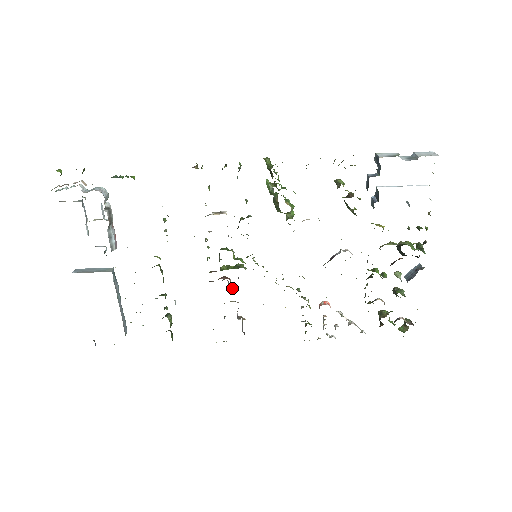
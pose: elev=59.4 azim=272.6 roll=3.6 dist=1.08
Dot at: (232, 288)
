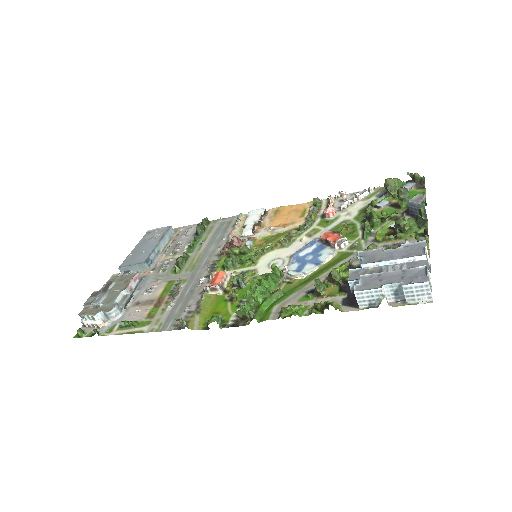
Dot at: (243, 240)
